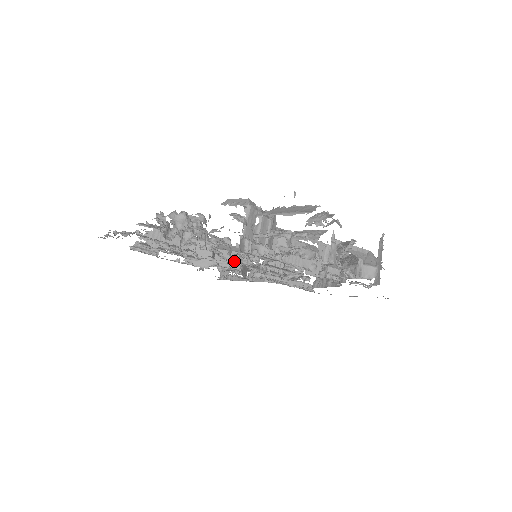
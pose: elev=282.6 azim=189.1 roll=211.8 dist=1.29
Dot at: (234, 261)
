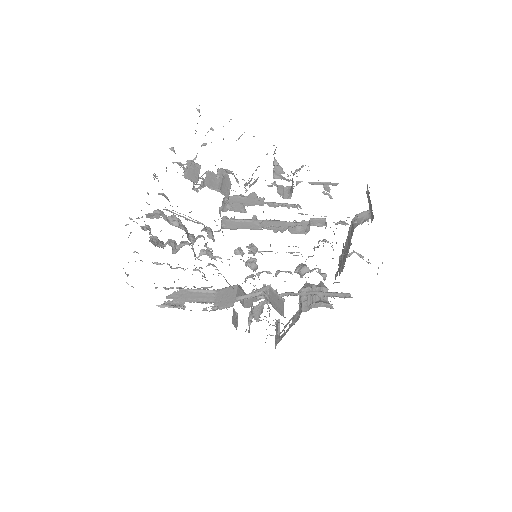
Dot at: occluded
